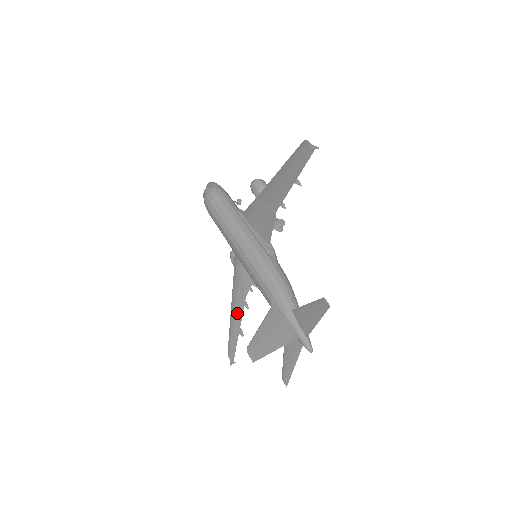
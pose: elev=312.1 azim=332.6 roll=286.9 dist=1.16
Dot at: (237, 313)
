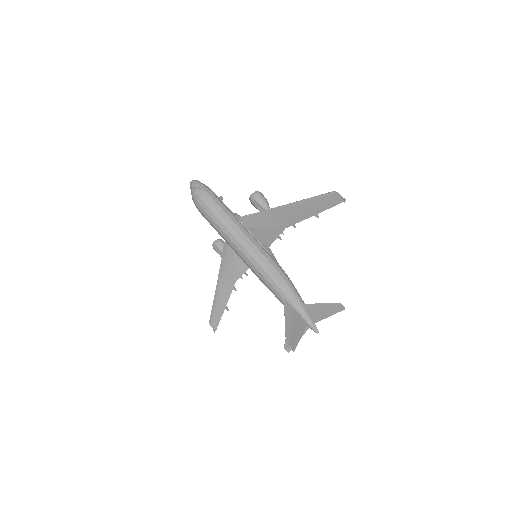
Dot at: (224, 294)
